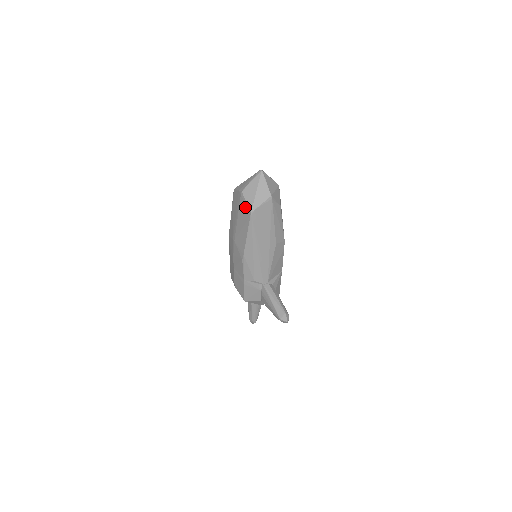
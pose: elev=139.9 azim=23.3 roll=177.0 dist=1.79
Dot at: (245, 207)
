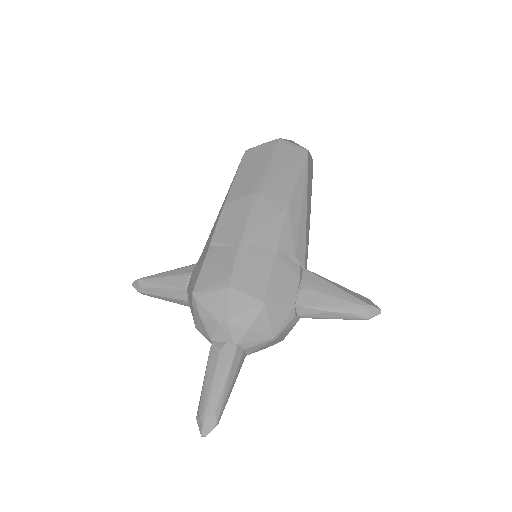
Dot at: (292, 148)
